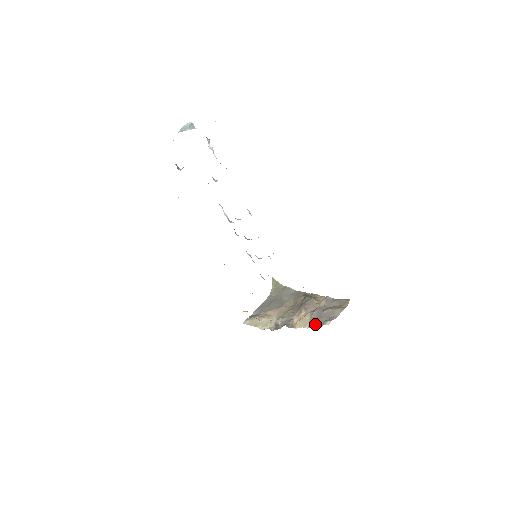
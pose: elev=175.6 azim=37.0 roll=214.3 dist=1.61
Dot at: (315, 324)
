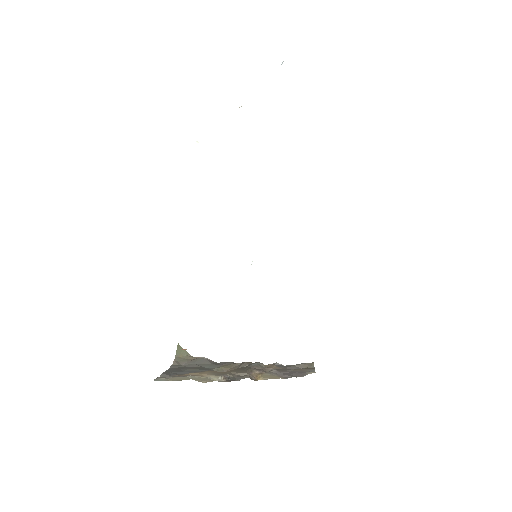
Dot at: (292, 375)
